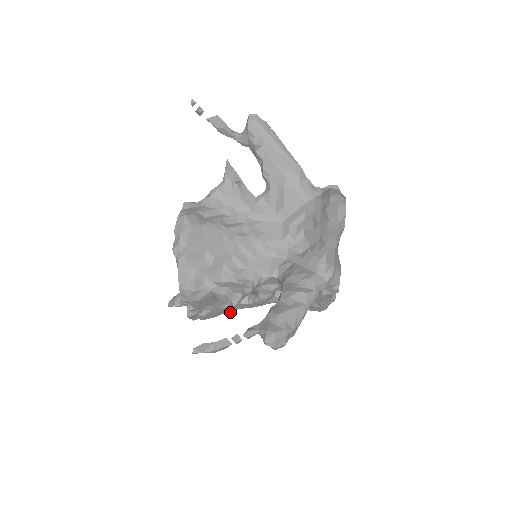
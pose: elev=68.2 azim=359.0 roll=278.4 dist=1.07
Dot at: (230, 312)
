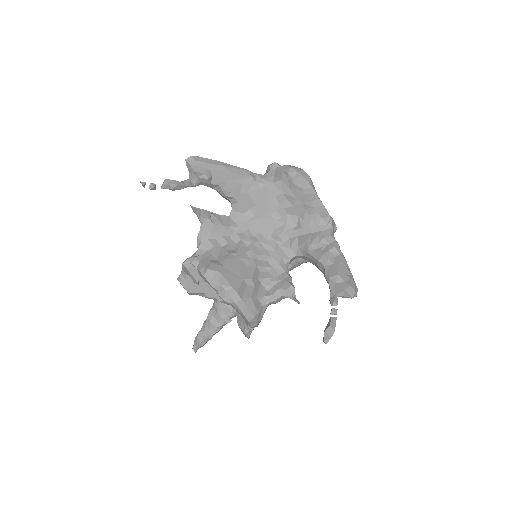
Dot at: (299, 303)
